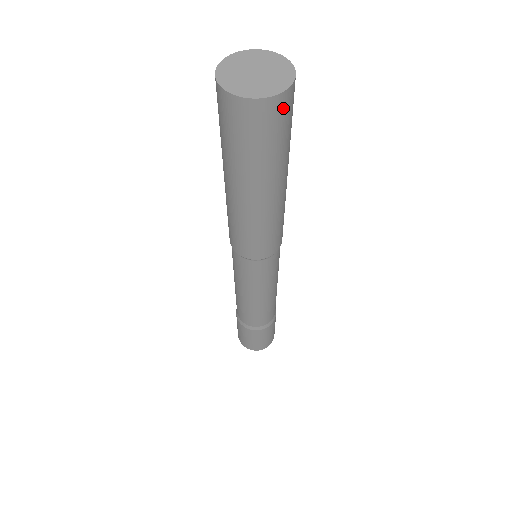
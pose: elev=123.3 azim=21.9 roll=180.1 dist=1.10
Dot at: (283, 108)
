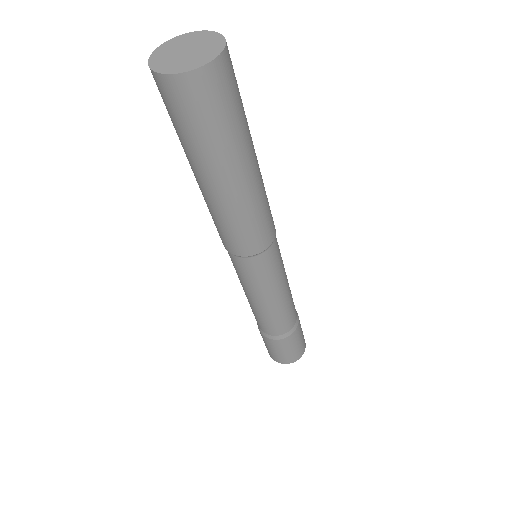
Dot at: (213, 83)
